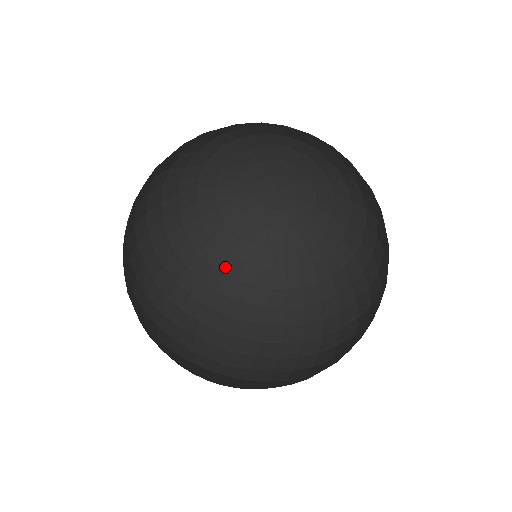
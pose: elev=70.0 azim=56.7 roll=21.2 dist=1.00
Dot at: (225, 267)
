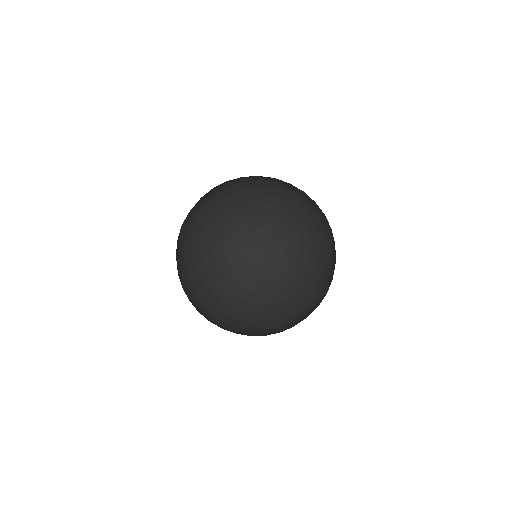
Dot at: (278, 298)
